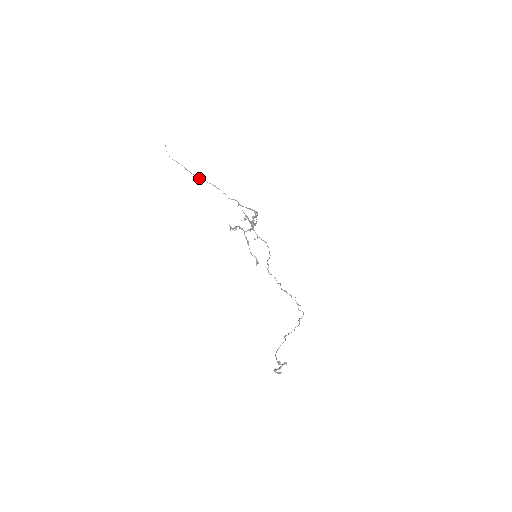
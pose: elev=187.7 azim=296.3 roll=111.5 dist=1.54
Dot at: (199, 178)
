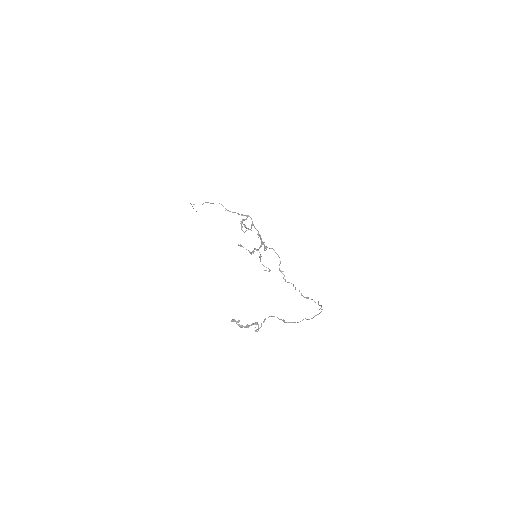
Dot at: occluded
